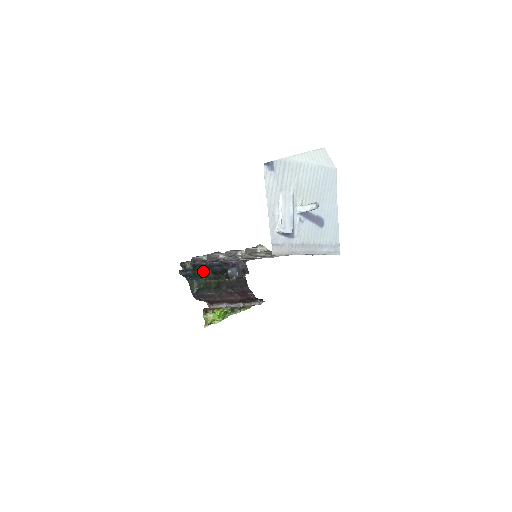
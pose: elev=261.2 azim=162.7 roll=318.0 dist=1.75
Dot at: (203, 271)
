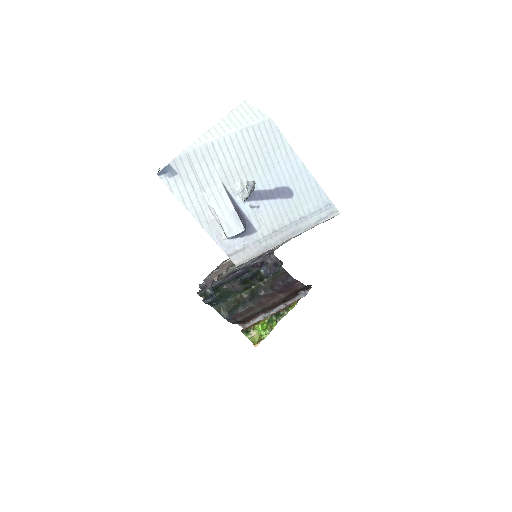
Dot at: (229, 287)
